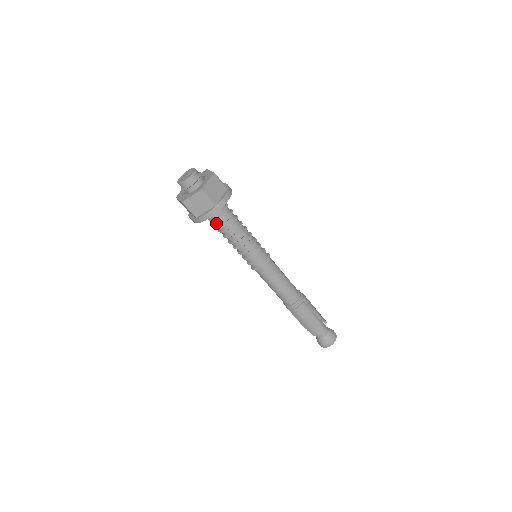
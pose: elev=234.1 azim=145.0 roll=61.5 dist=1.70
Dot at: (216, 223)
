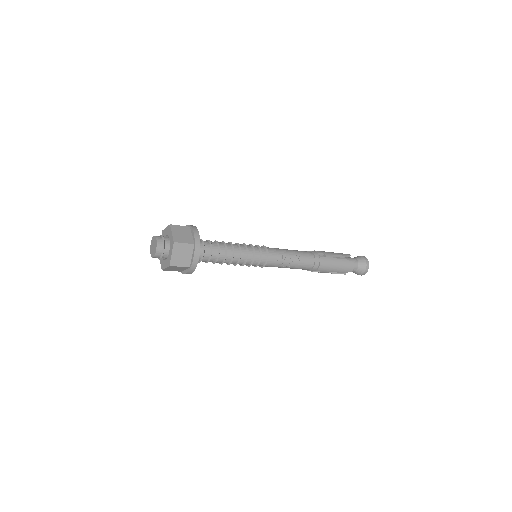
Dot at: occluded
